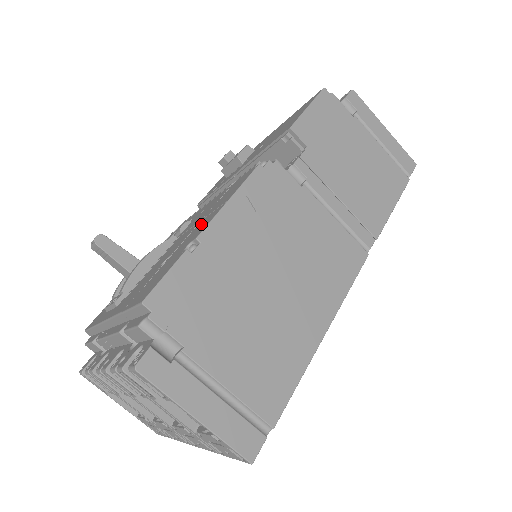
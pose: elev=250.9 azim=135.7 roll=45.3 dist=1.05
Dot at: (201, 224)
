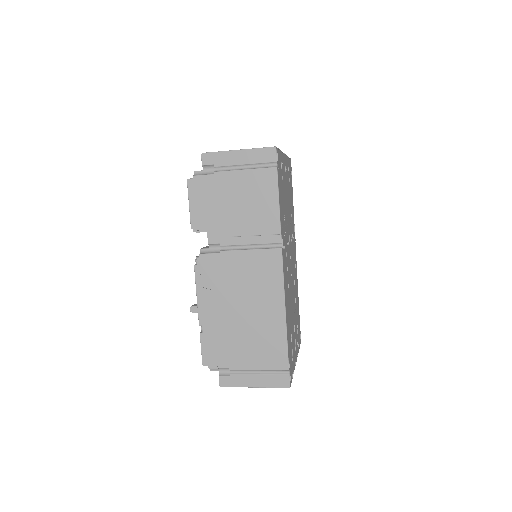
Dot at: occluded
